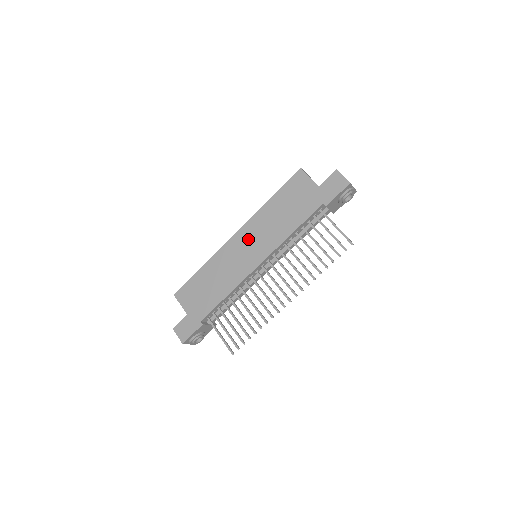
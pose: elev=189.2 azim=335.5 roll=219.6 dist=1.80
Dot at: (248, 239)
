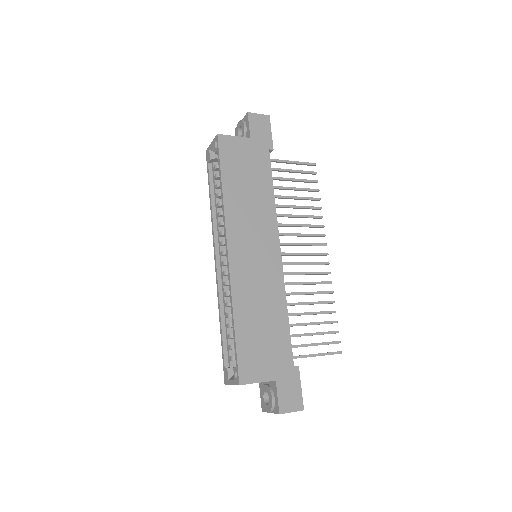
Dot at: (246, 241)
